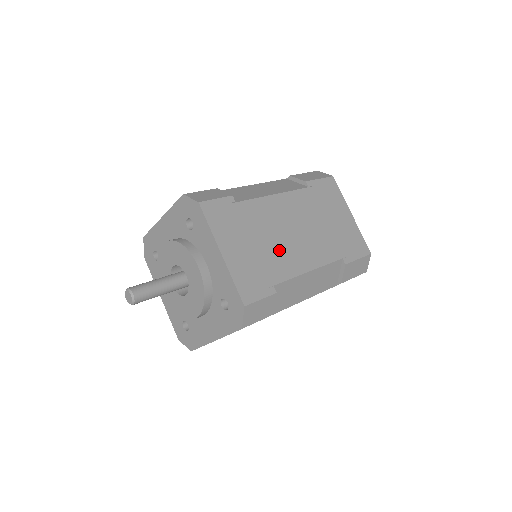
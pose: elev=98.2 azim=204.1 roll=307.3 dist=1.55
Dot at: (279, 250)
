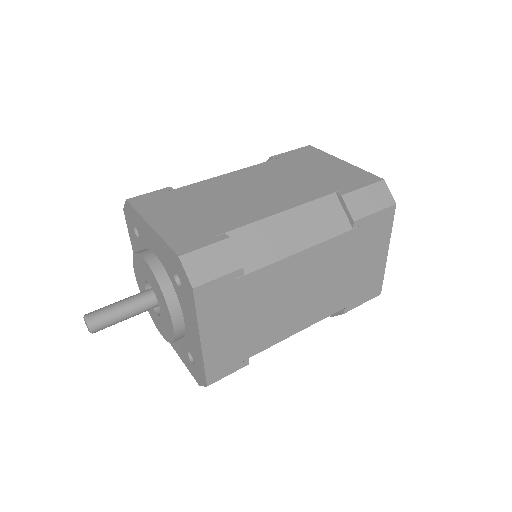
Dot at: (233, 206)
